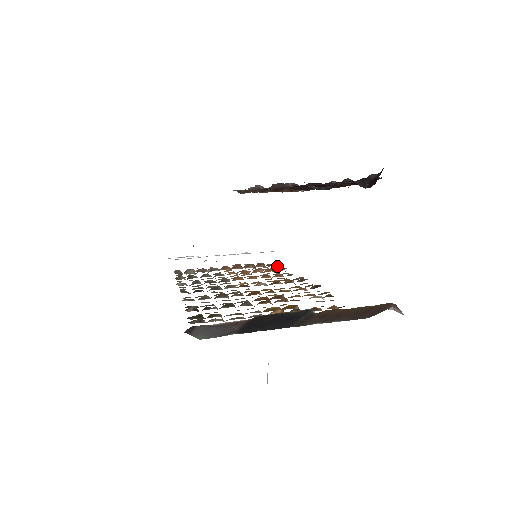
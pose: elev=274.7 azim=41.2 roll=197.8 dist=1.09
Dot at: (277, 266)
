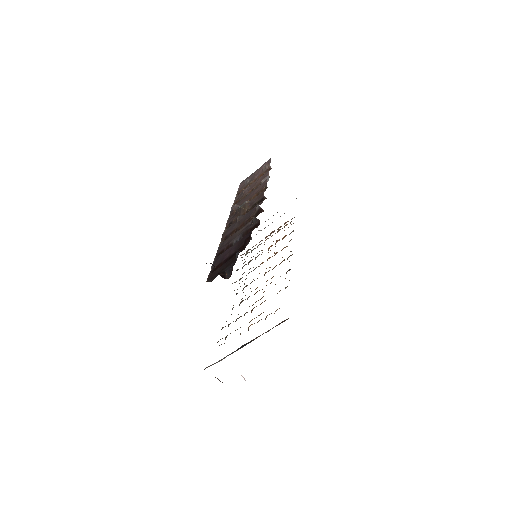
Dot at: occluded
